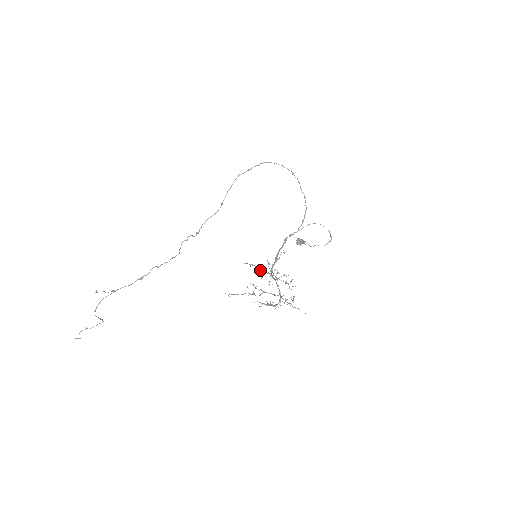
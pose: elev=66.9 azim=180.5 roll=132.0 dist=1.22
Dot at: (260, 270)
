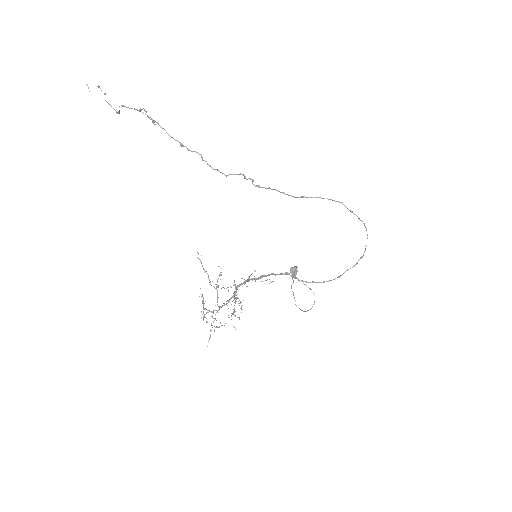
Dot at: occluded
